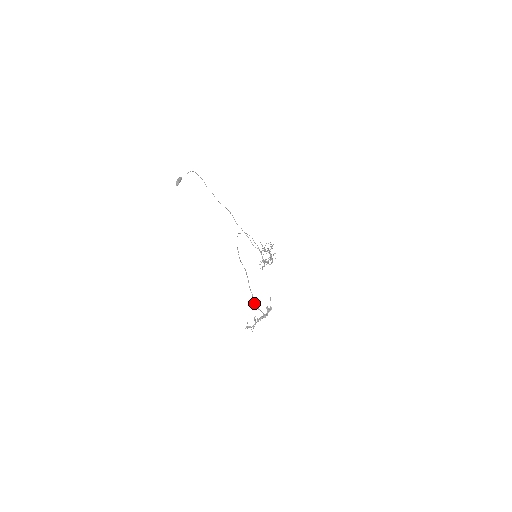
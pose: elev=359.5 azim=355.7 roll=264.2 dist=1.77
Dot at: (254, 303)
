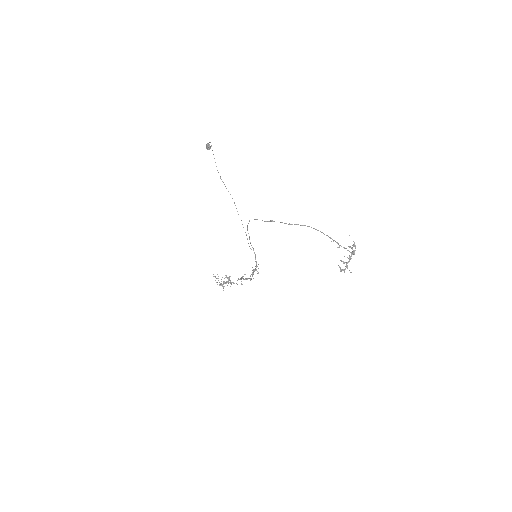
Dot at: (338, 244)
